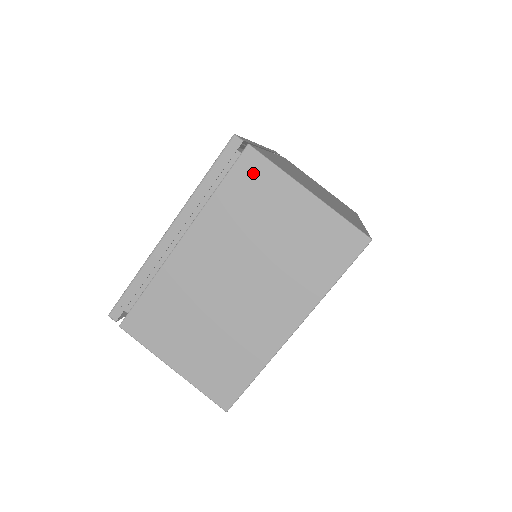
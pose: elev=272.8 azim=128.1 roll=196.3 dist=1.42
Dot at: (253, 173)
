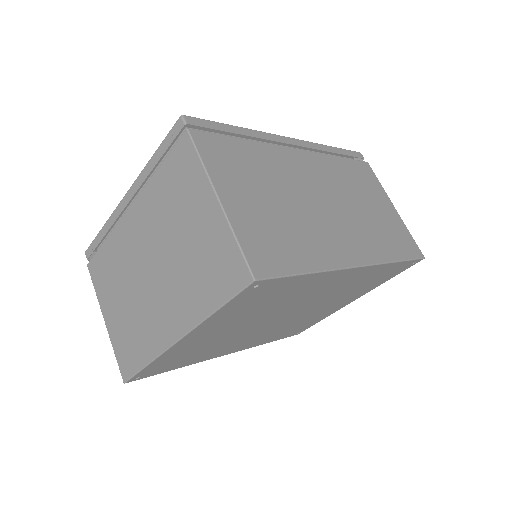
Dot at: (184, 161)
